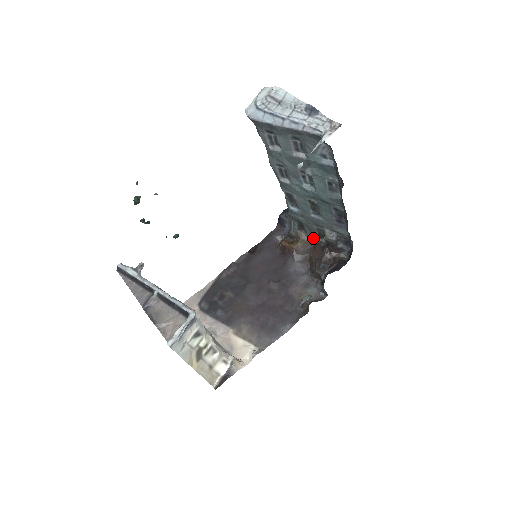
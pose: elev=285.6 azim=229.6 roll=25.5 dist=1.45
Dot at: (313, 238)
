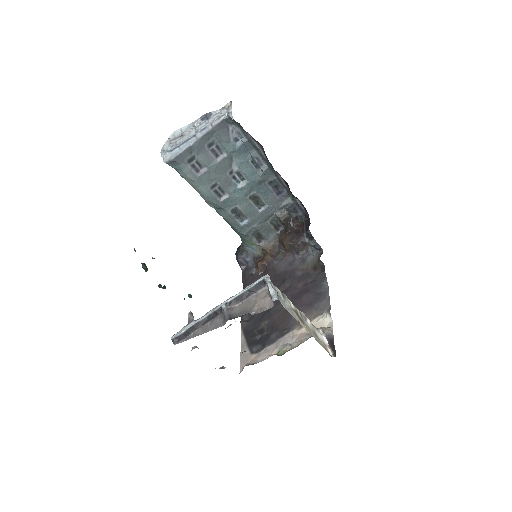
Dot at: (273, 237)
